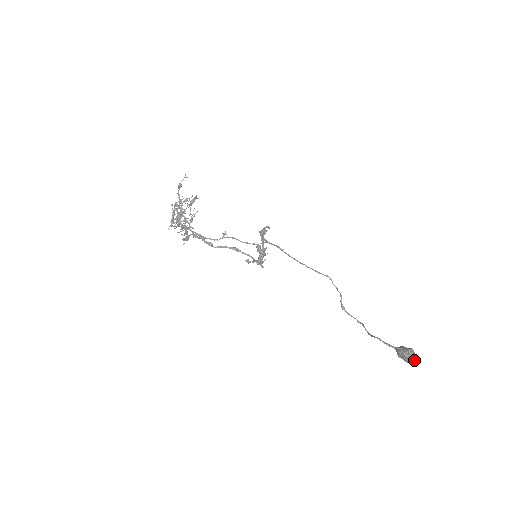
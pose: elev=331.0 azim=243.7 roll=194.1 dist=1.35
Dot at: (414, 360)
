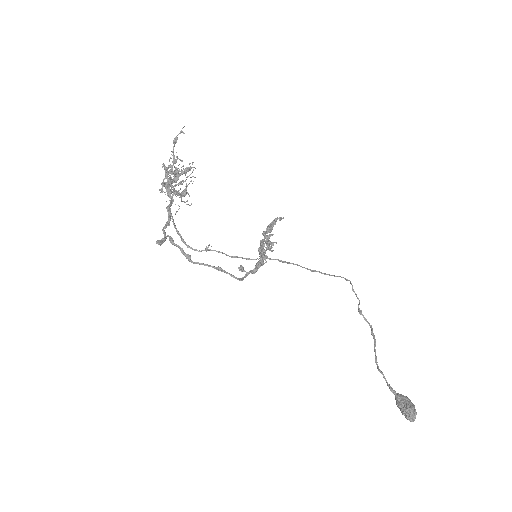
Dot at: (411, 421)
